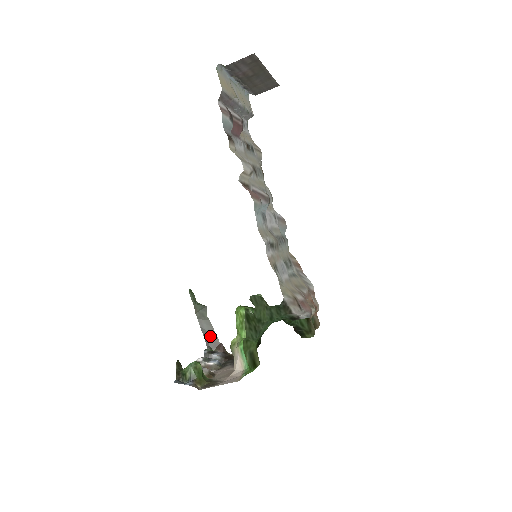
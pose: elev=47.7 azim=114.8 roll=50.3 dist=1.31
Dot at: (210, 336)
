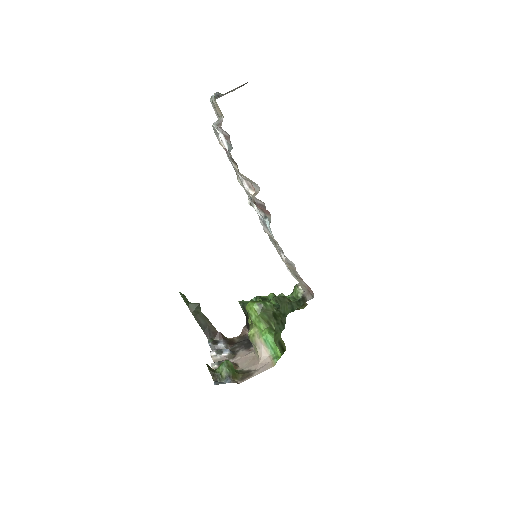
Dot at: (208, 328)
